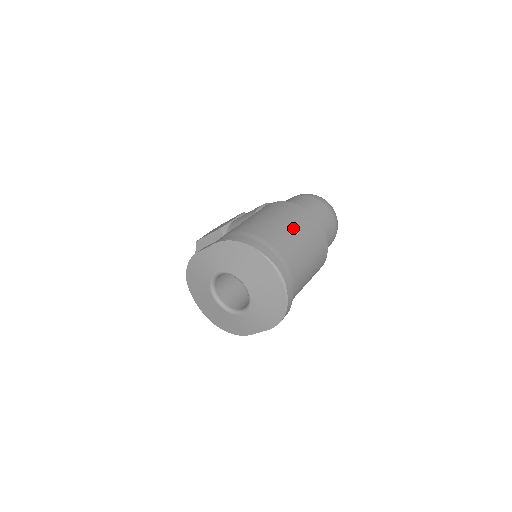
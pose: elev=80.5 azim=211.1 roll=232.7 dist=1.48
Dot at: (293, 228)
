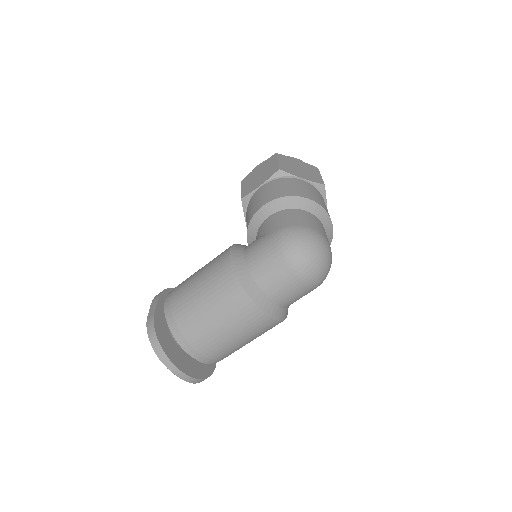
Dot at: (217, 319)
